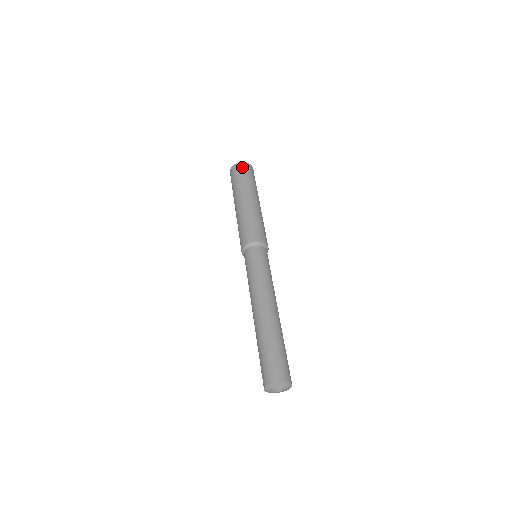
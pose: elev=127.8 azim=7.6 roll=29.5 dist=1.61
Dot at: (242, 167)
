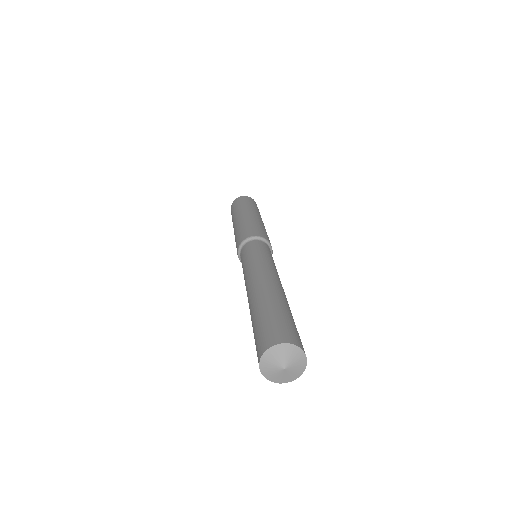
Dot at: (235, 202)
